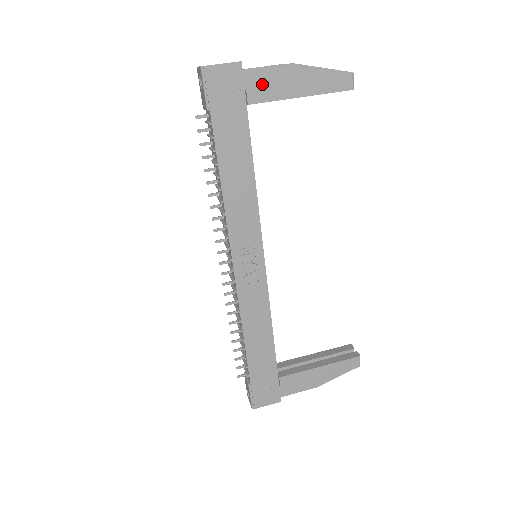
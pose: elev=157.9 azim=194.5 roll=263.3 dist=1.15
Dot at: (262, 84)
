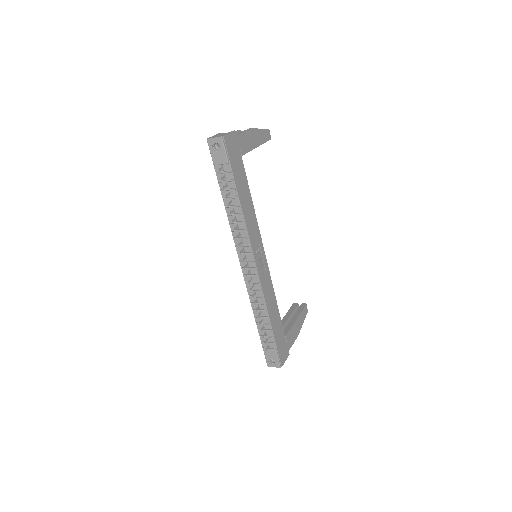
Dot at: (244, 142)
